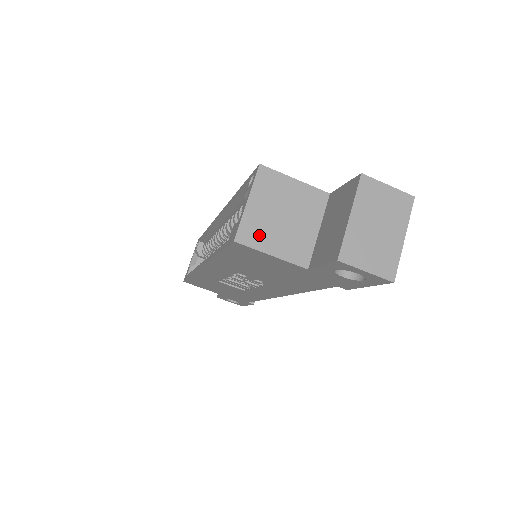
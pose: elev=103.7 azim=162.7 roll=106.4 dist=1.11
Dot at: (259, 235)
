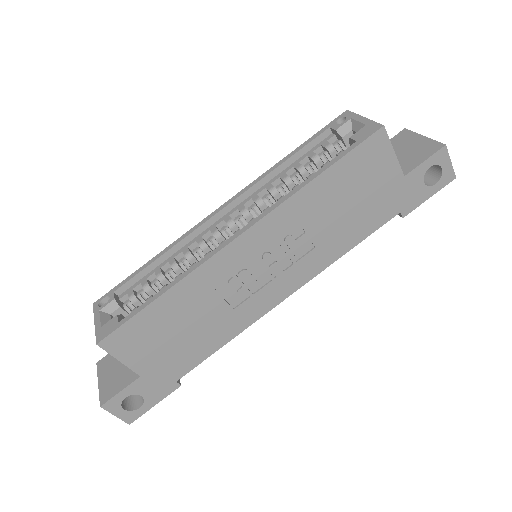
Dot at: occluded
